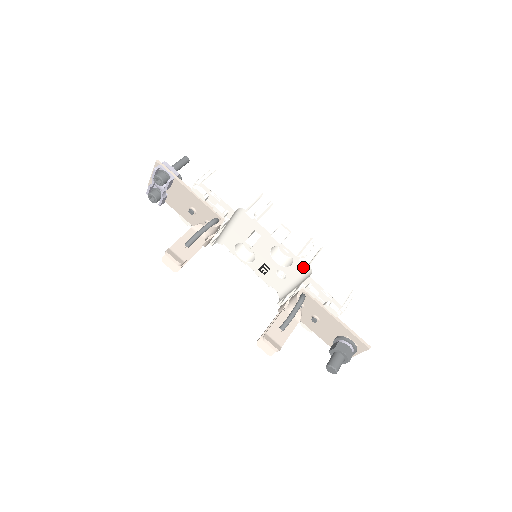
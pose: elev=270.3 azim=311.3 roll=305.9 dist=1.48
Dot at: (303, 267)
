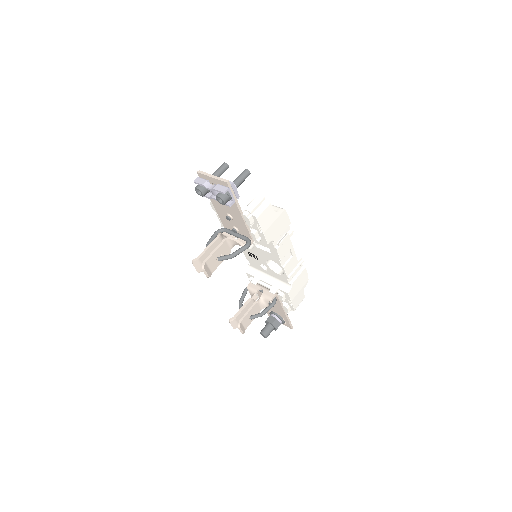
Dot at: (286, 281)
